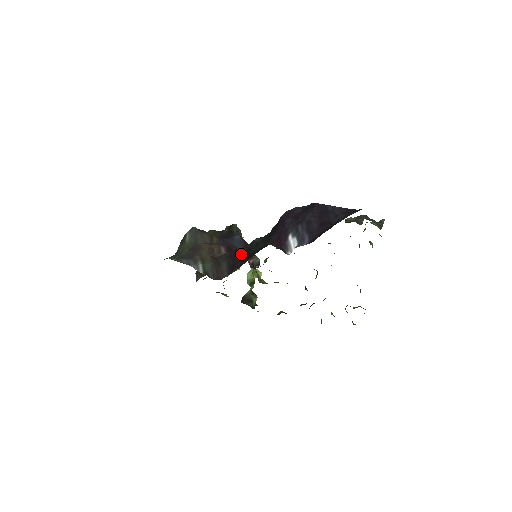
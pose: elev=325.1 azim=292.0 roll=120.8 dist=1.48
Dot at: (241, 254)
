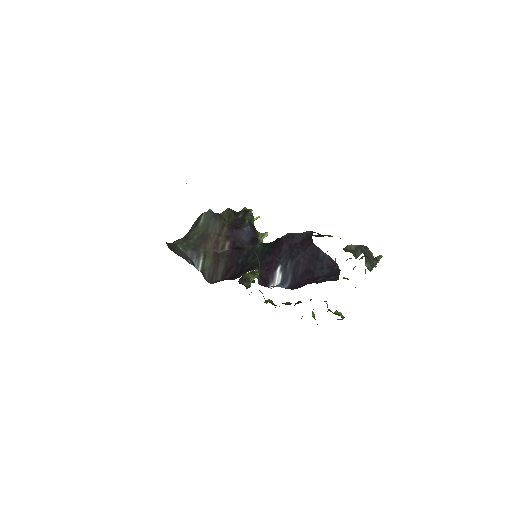
Dot at: (240, 257)
